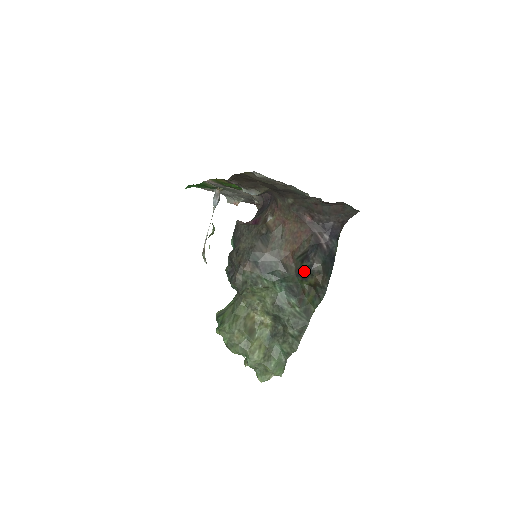
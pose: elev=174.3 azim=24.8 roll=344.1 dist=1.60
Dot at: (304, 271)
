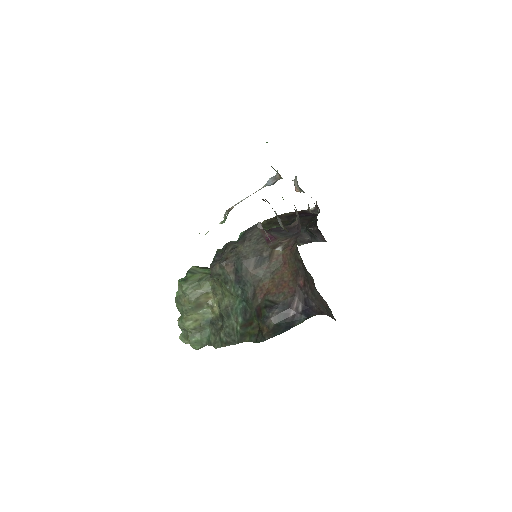
Dot at: (261, 314)
